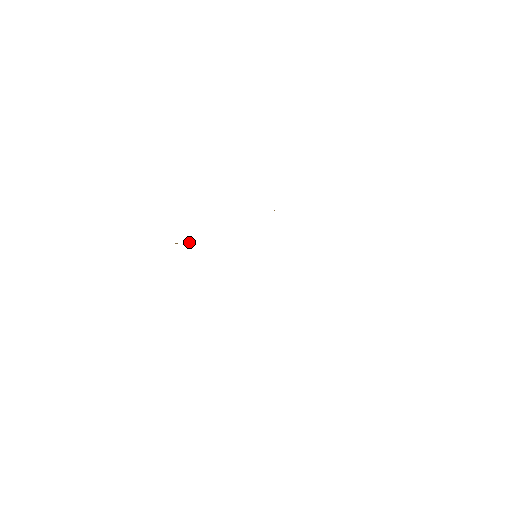
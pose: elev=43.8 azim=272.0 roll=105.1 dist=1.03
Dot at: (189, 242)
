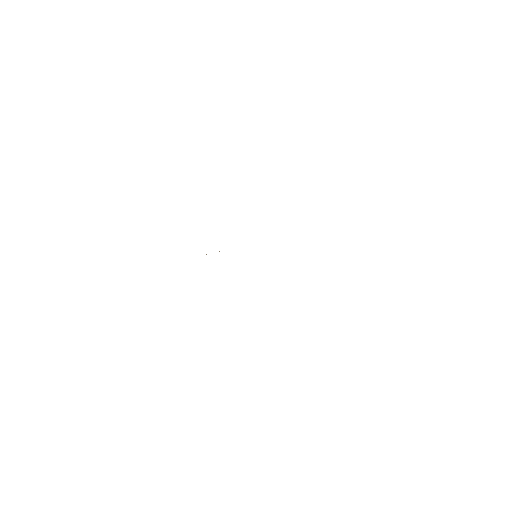
Dot at: occluded
